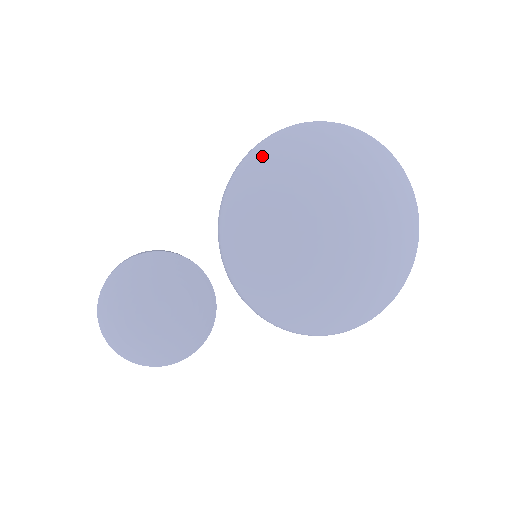
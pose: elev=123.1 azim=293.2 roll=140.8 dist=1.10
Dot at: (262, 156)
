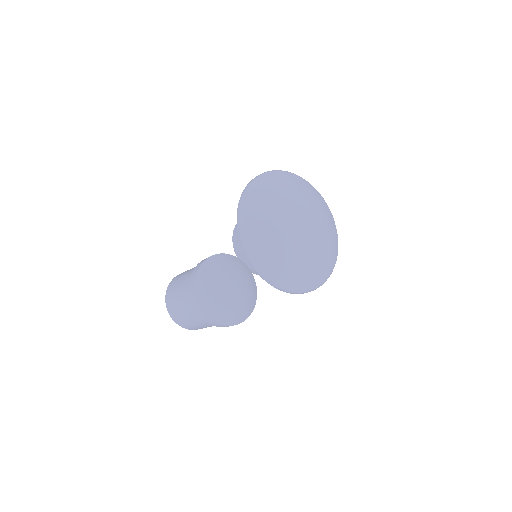
Dot at: (253, 192)
